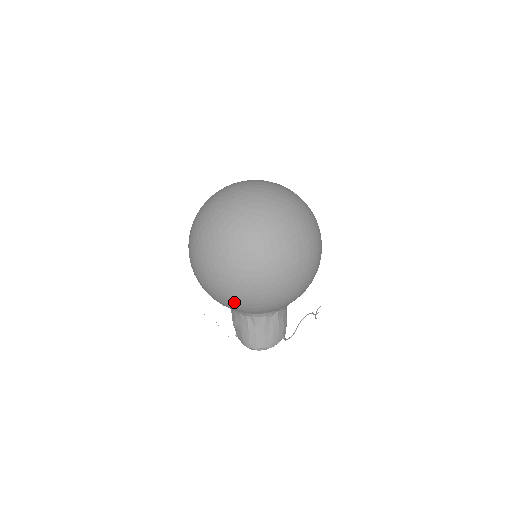
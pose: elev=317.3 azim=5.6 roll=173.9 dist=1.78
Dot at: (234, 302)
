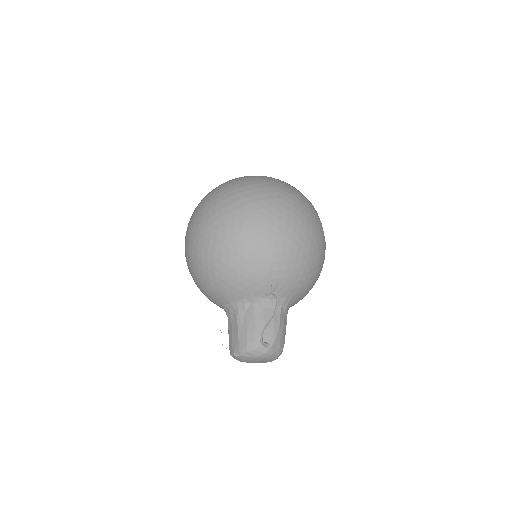
Dot at: (198, 281)
